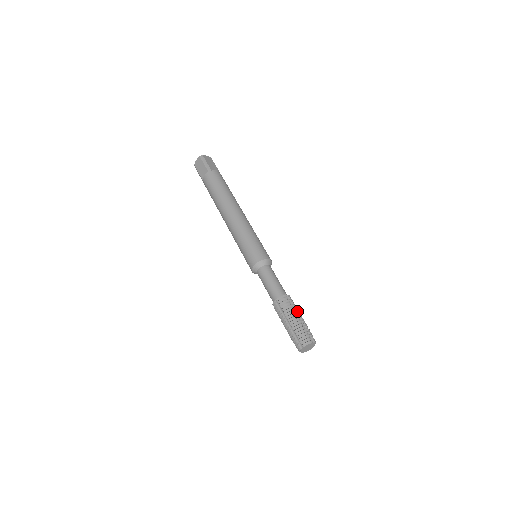
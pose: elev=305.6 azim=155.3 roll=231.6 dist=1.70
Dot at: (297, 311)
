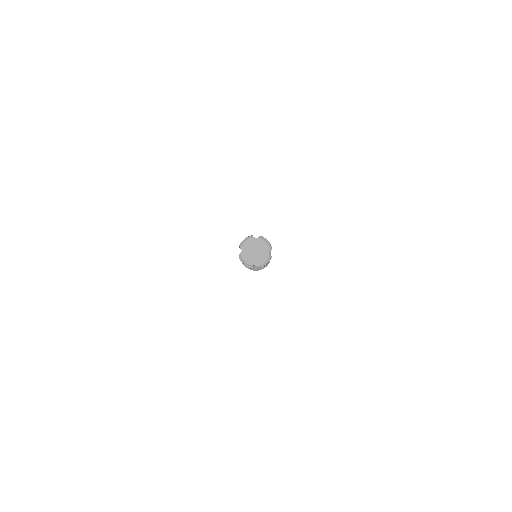
Dot at: occluded
